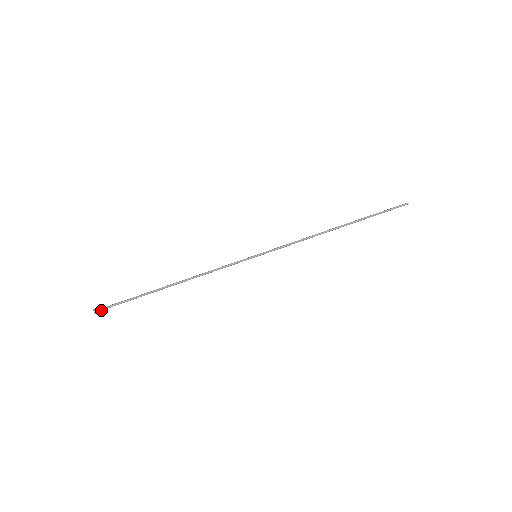
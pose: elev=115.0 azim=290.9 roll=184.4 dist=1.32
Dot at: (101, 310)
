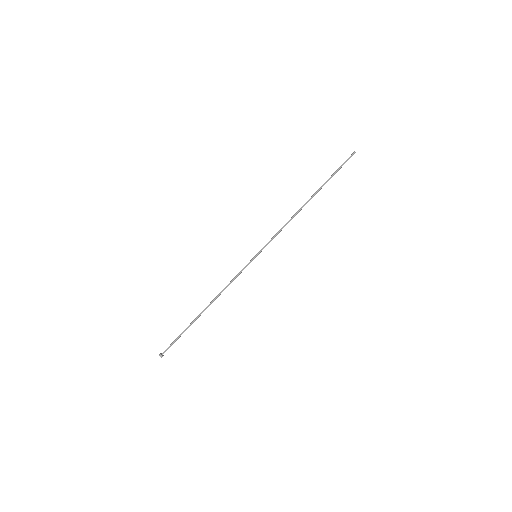
Dot at: occluded
